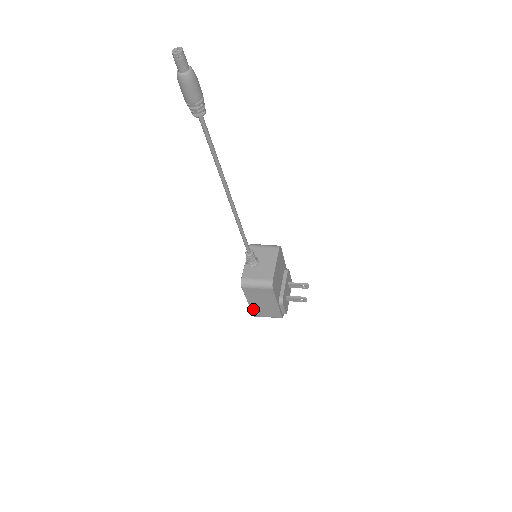
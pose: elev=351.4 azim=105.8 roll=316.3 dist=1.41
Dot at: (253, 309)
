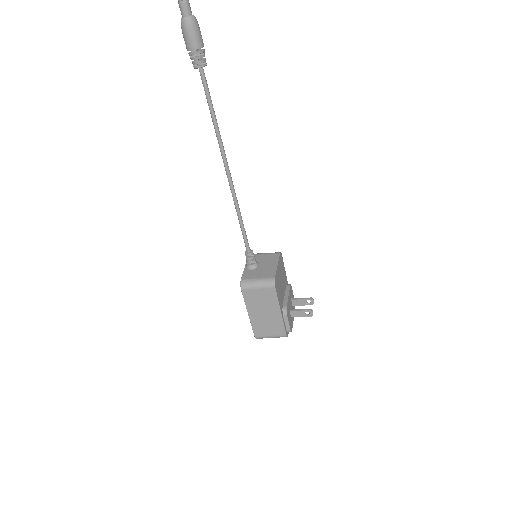
Dot at: (254, 325)
